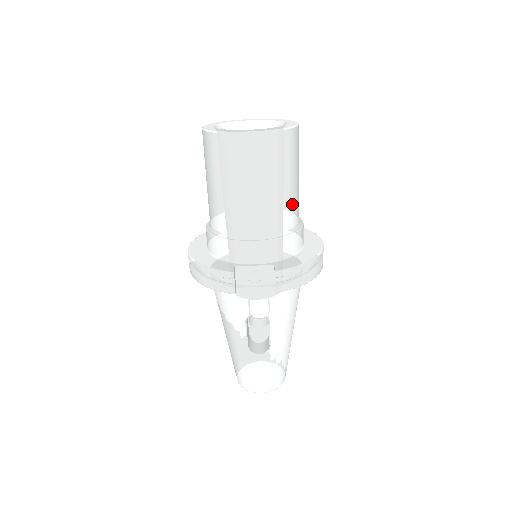
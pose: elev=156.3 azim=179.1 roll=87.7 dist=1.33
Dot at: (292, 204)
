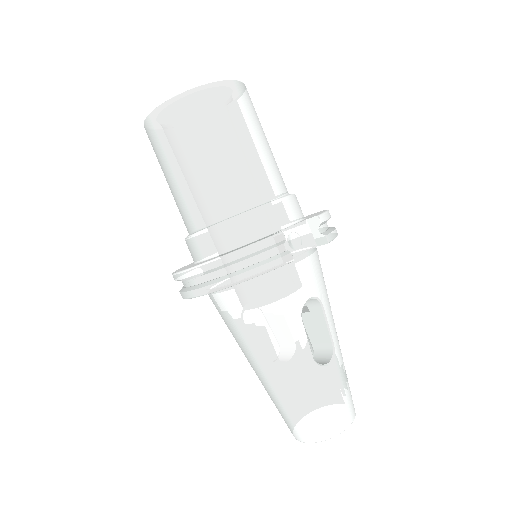
Dot at: occluded
